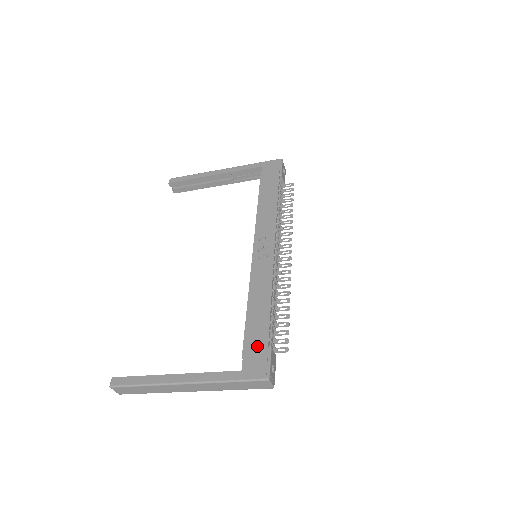
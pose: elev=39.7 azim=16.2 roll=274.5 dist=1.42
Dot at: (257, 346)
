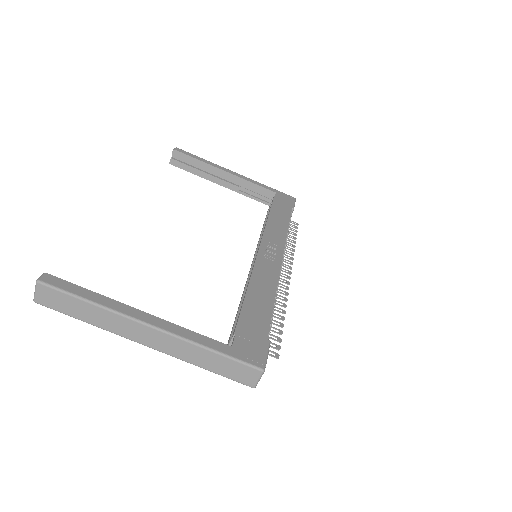
Dot at: (255, 331)
